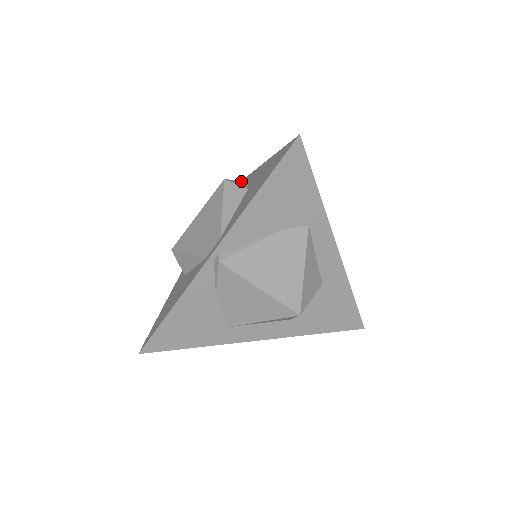
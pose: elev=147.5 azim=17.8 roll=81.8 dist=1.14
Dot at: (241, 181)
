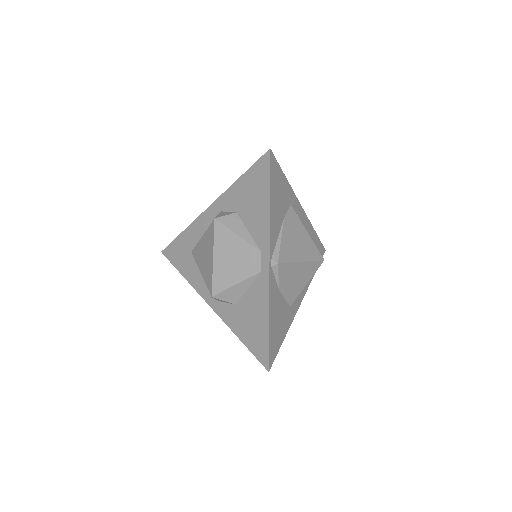
Dot at: (219, 213)
